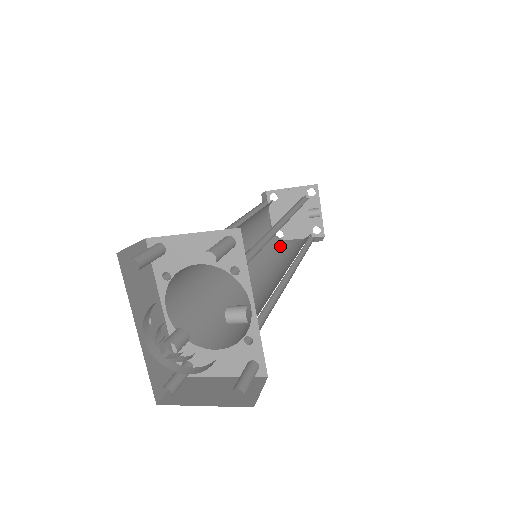
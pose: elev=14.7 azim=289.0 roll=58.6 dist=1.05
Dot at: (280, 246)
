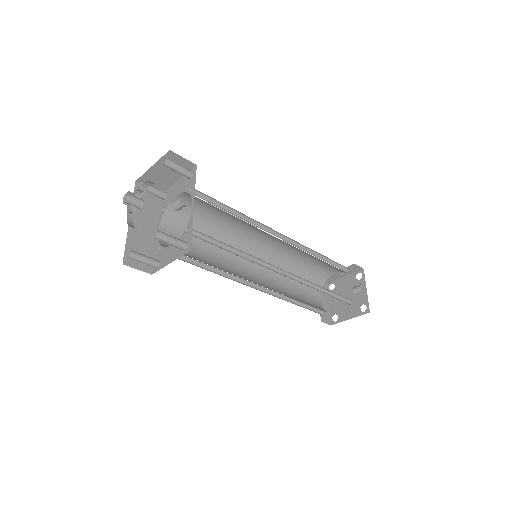
Dot at: occluded
